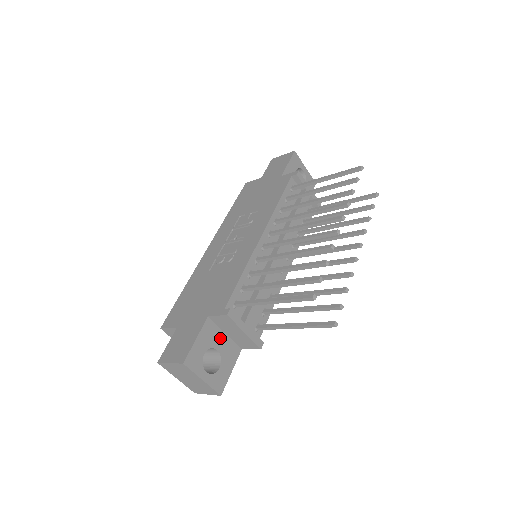
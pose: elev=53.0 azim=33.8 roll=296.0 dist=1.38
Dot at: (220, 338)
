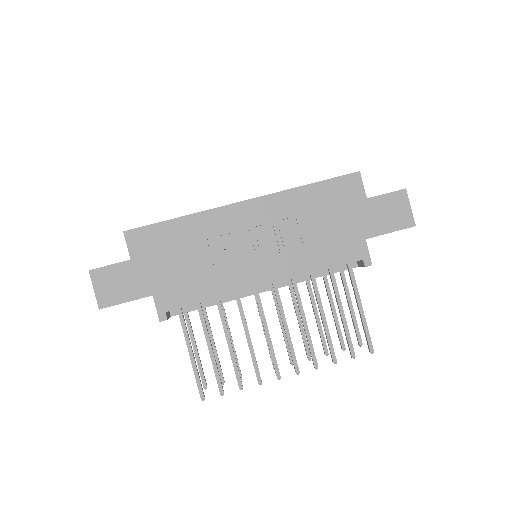
Dot at: occluded
